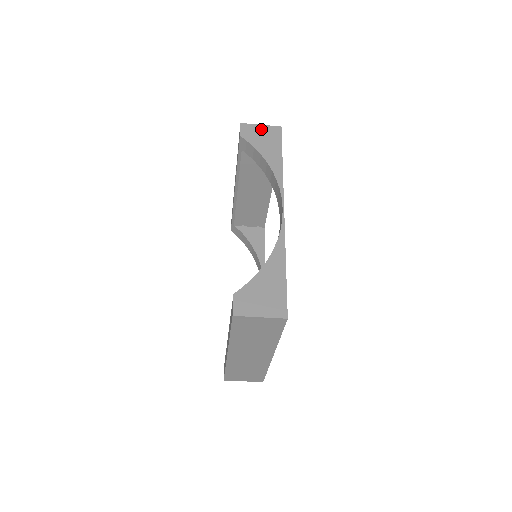
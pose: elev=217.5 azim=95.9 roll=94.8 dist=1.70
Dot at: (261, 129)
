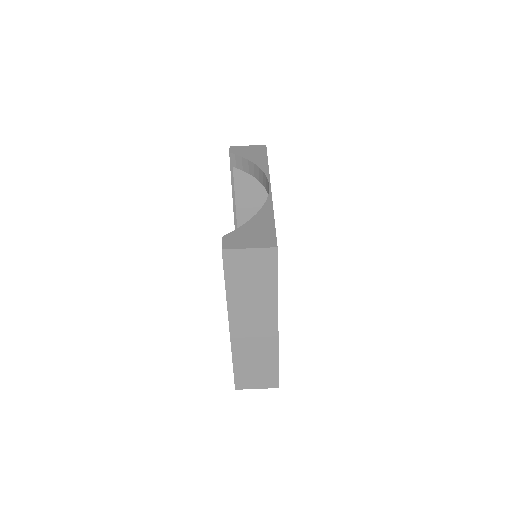
Dot at: (248, 147)
